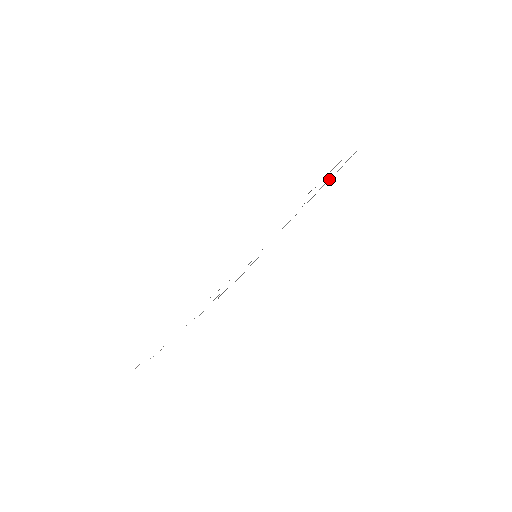
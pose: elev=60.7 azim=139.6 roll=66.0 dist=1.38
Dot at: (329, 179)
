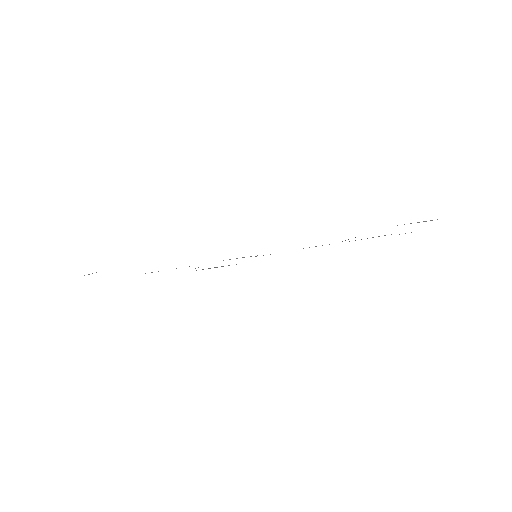
Dot at: occluded
